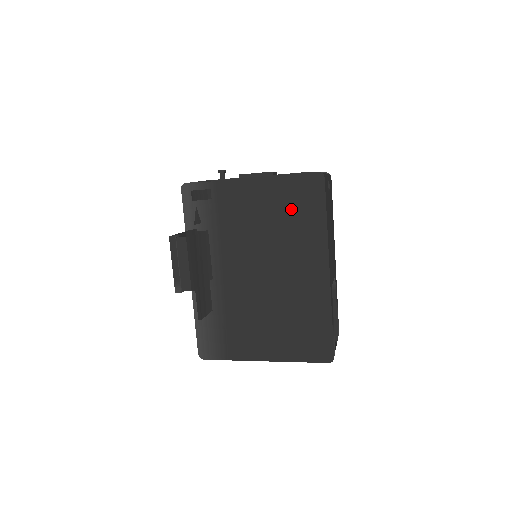
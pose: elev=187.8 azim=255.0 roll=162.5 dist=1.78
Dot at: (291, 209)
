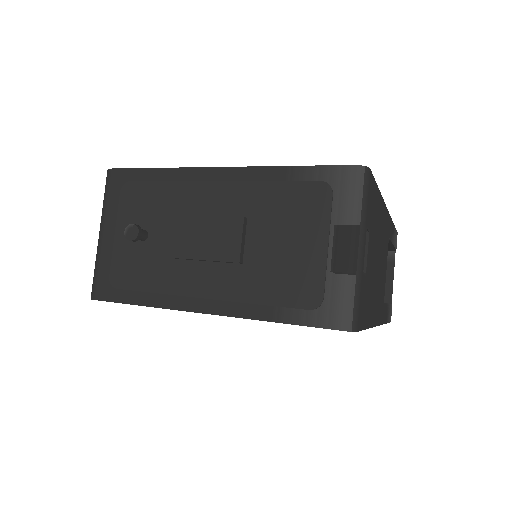
Dot at: occluded
